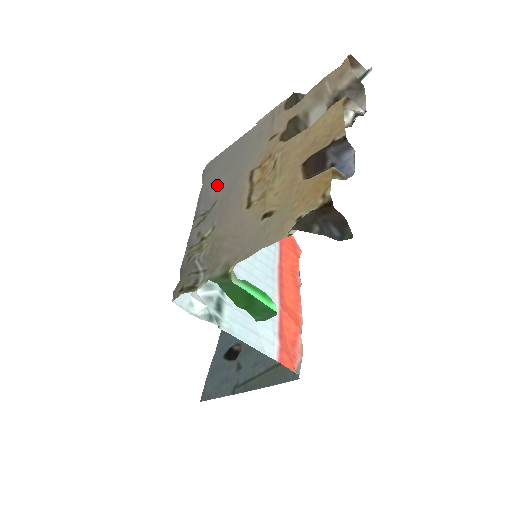
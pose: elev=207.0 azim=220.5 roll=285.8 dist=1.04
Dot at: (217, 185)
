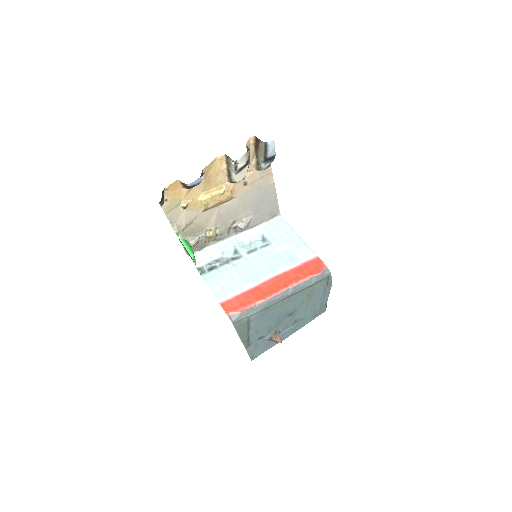
Dot at: (250, 216)
